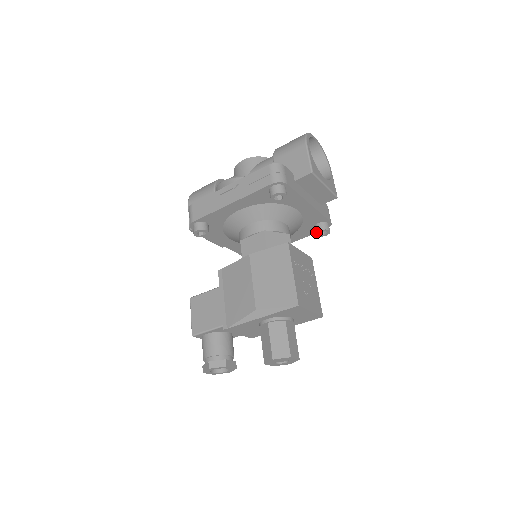
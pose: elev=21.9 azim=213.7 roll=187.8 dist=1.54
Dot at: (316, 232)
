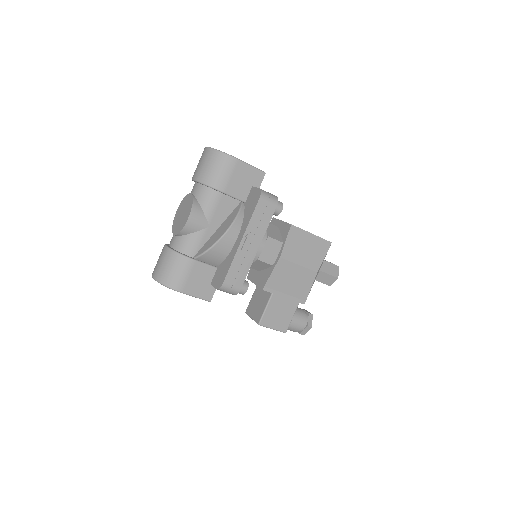
Dot at: occluded
